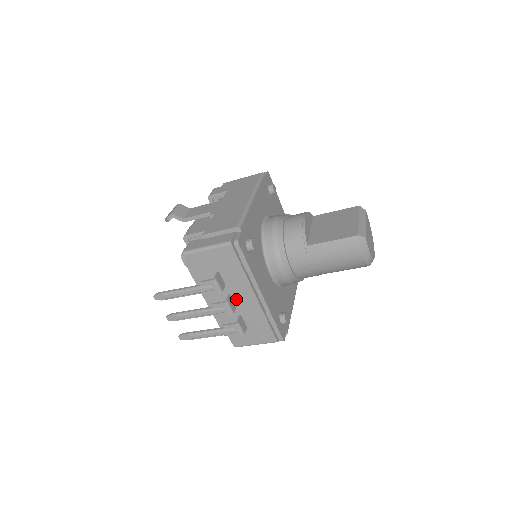
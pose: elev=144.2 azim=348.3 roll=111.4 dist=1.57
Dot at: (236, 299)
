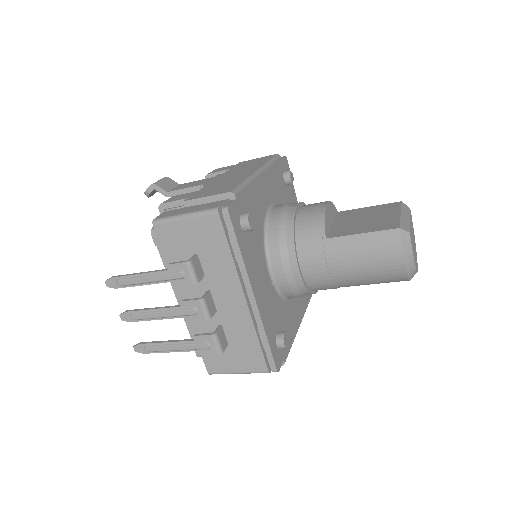
Dot at: (217, 299)
